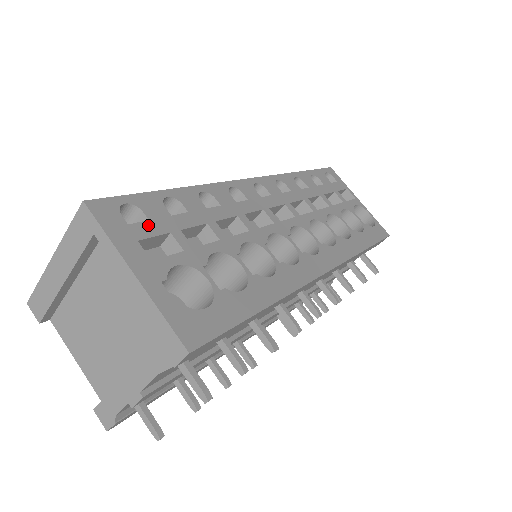
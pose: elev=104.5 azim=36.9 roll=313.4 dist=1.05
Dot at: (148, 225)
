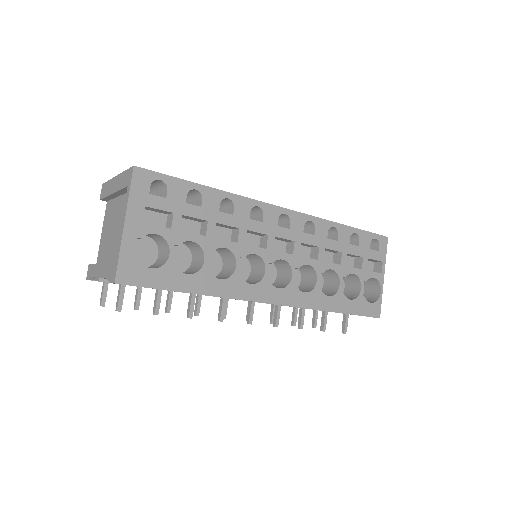
Dot at: (162, 201)
